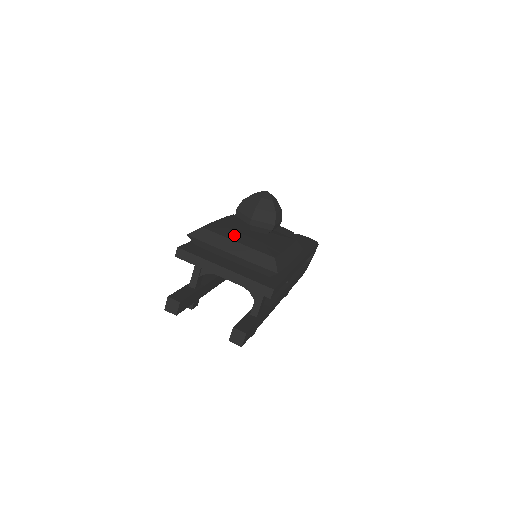
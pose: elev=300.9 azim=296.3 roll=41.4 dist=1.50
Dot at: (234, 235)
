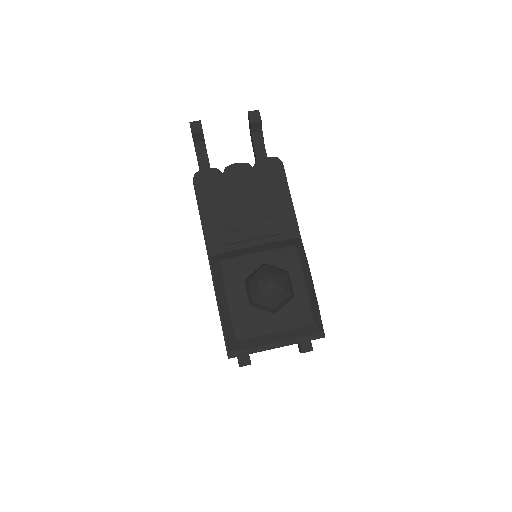
Dot at: (265, 324)
